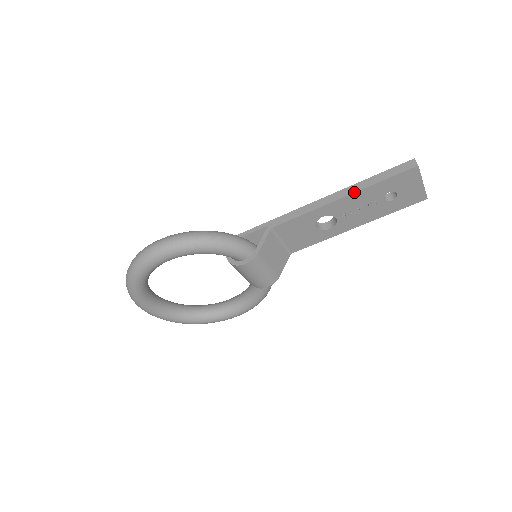
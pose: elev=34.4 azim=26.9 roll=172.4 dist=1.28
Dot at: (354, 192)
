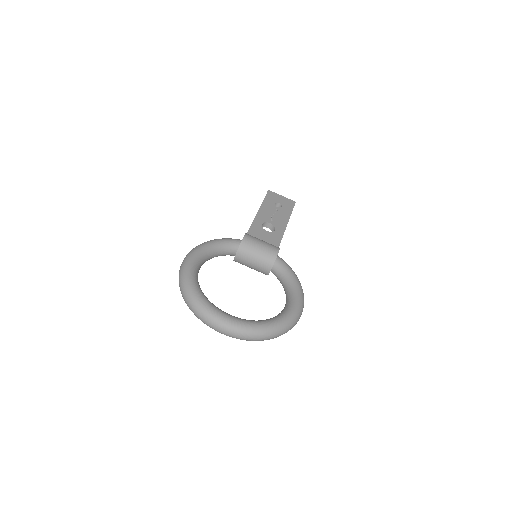
Dot at: (259, 208)
